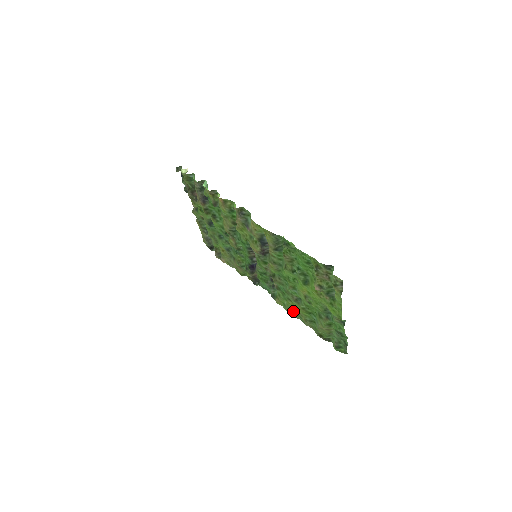
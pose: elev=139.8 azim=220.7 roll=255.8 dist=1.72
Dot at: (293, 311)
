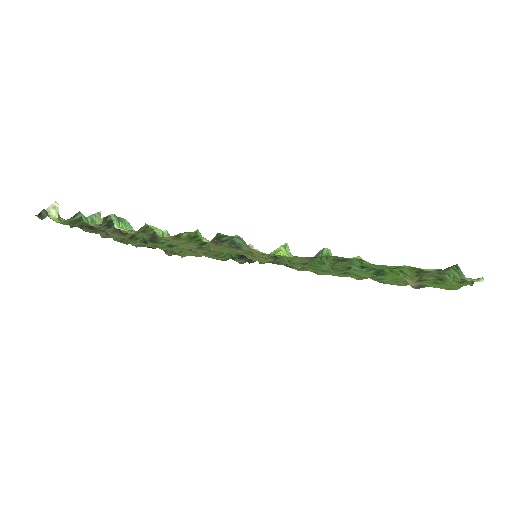
Dot at: occluded
